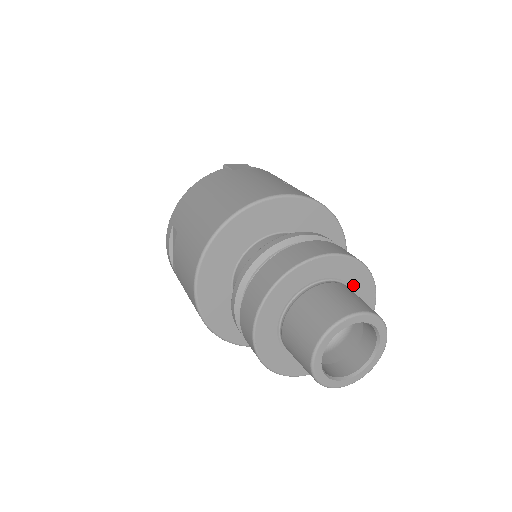
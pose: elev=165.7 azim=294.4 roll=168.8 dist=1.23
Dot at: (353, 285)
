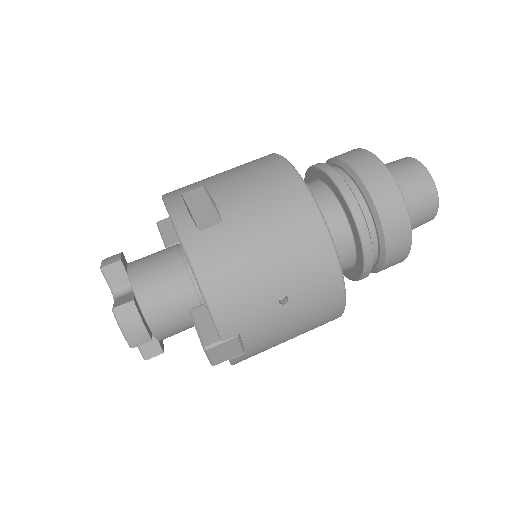
Dot at: occluded
